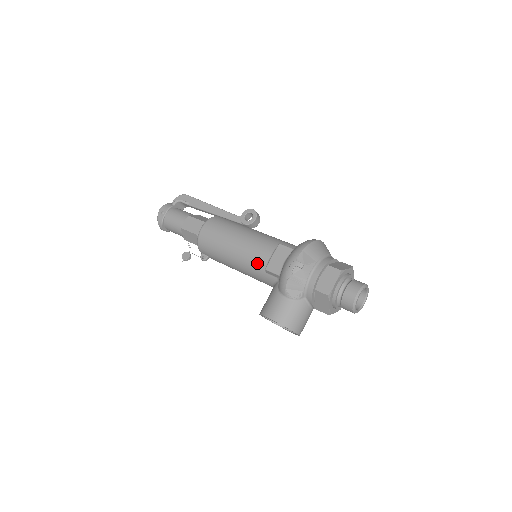
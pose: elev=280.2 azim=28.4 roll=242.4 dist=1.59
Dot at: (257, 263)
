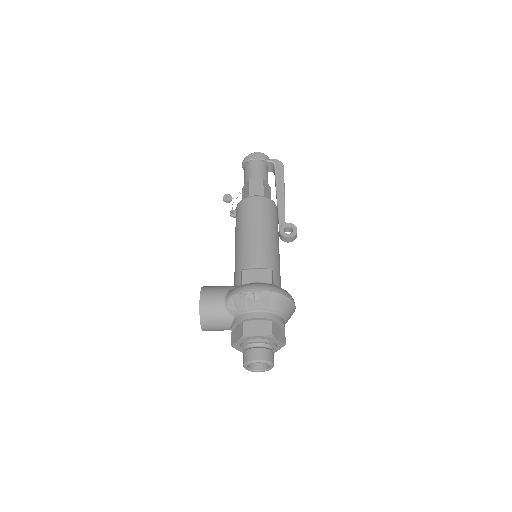
Dot at: (245, 260)
